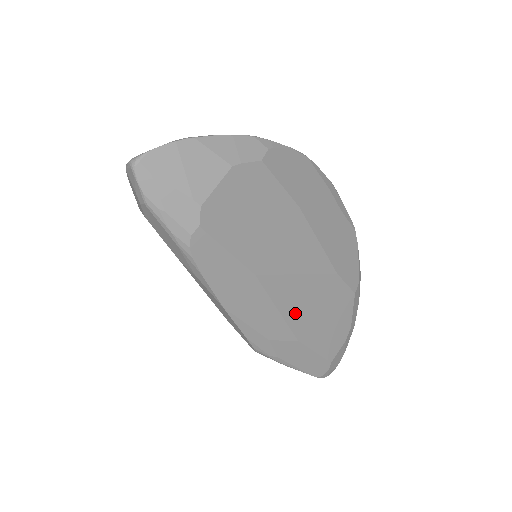
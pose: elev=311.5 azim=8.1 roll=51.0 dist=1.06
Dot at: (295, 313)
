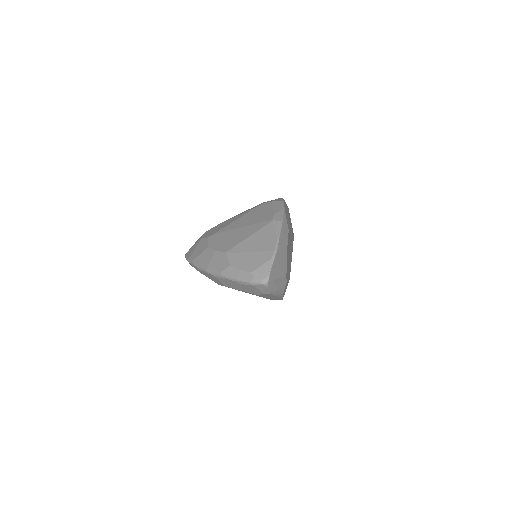
Dot at: occluded
